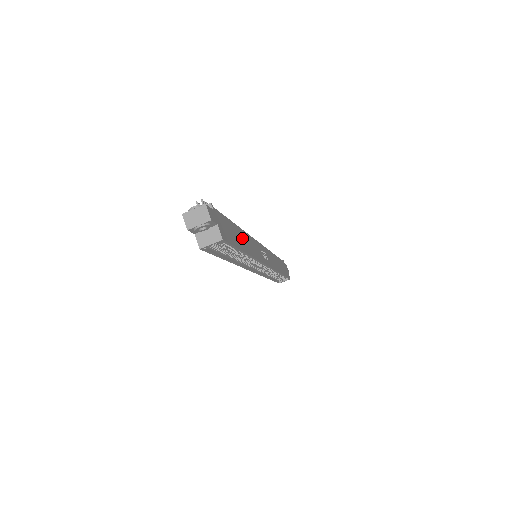
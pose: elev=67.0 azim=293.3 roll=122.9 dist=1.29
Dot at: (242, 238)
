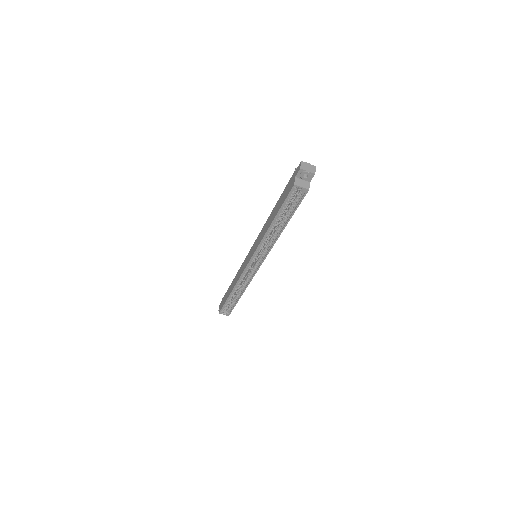
Dot at: occluded
